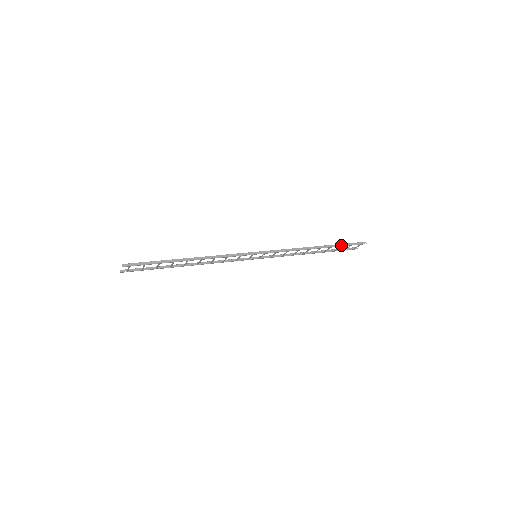
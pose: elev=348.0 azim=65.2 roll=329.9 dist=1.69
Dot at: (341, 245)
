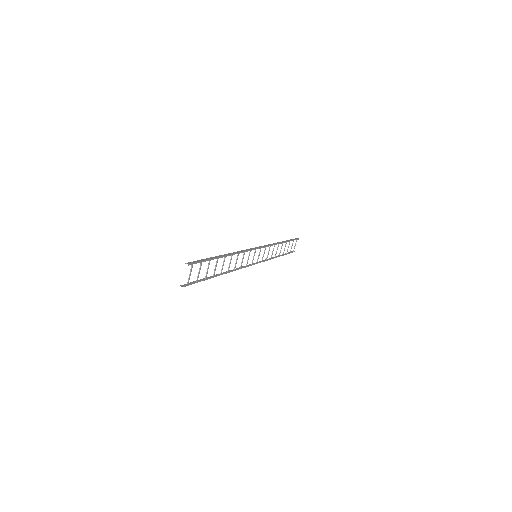
Dot at: (289, 240)
